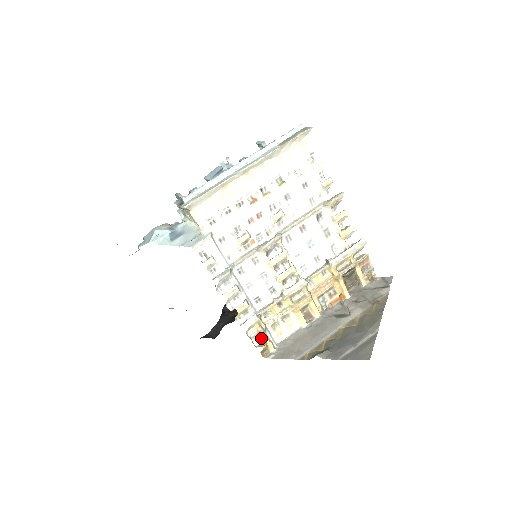
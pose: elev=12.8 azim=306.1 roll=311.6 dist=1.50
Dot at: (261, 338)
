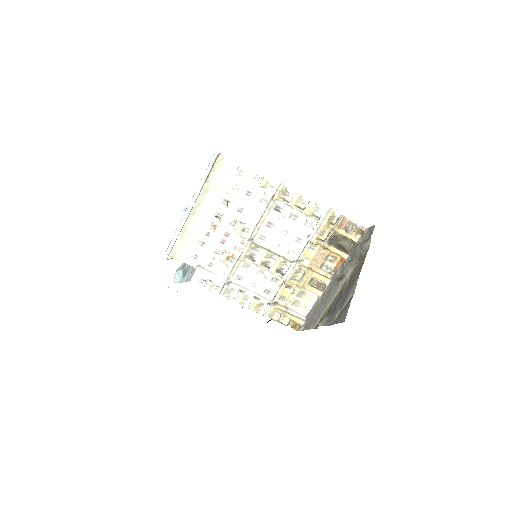
Dot at: (287, 318)
